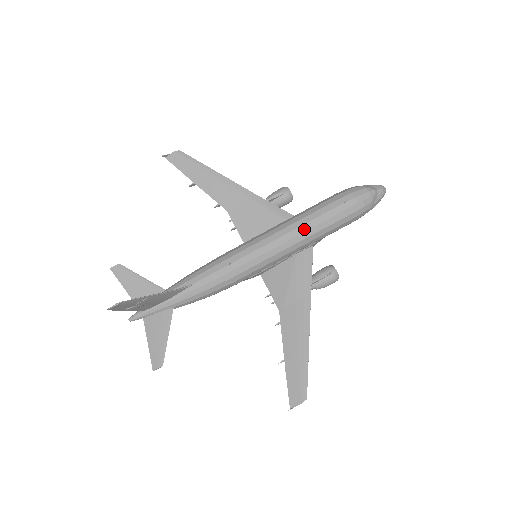
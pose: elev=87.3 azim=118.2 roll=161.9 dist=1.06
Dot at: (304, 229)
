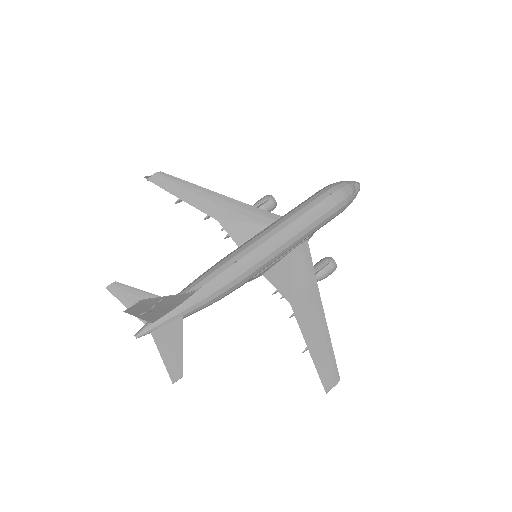
Dot at: (300, 221)
